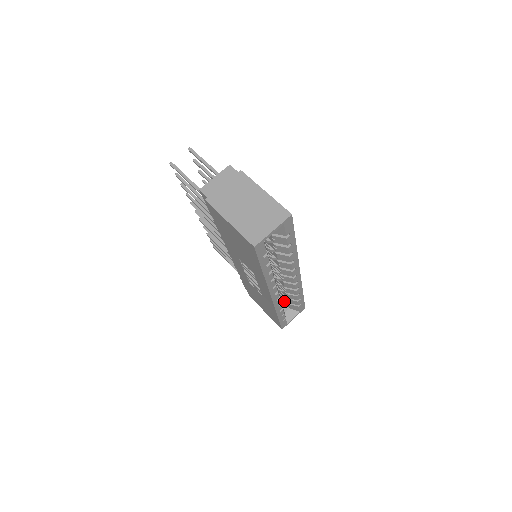
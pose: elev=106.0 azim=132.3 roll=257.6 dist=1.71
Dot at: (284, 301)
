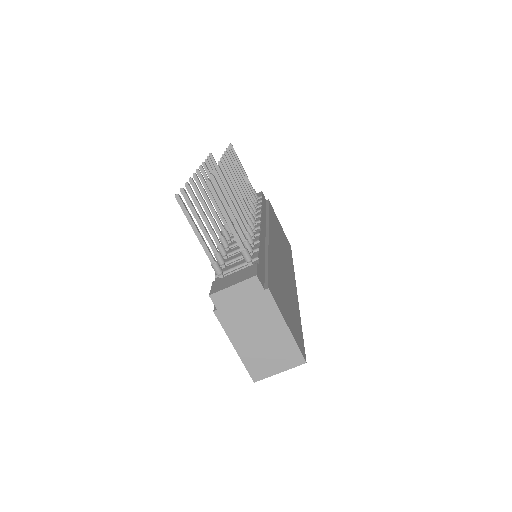
Dot at: occluded
